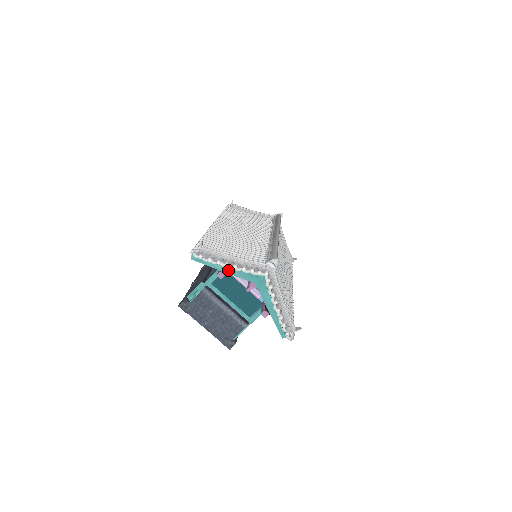
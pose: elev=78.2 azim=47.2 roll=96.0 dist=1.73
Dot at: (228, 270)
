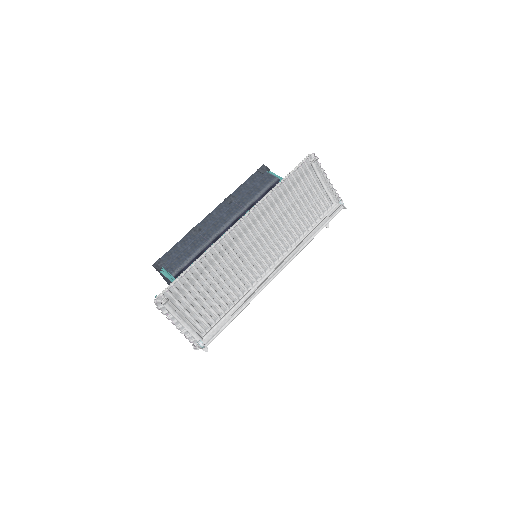
Dot at: occluded
